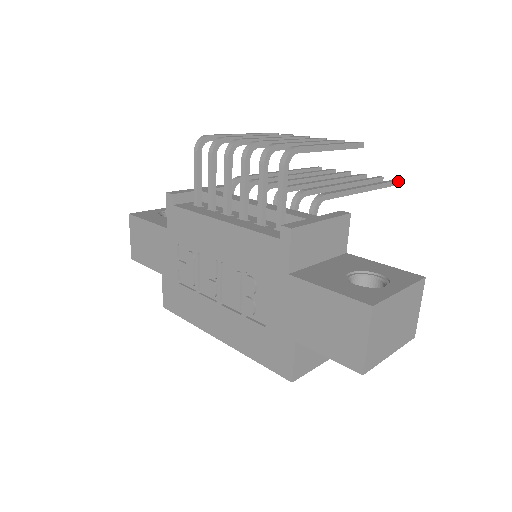
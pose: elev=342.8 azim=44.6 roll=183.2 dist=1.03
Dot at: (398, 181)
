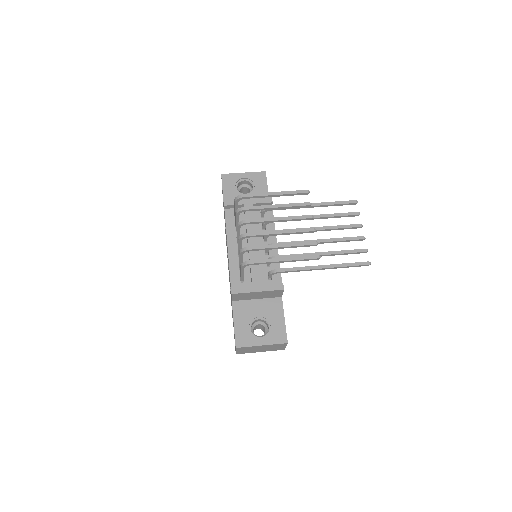
Dot at: (365, 265)
